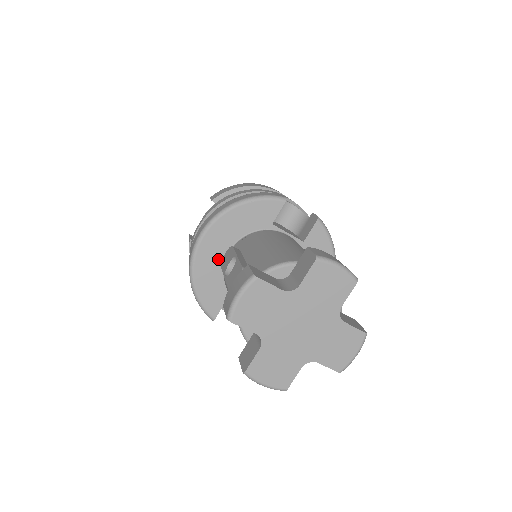
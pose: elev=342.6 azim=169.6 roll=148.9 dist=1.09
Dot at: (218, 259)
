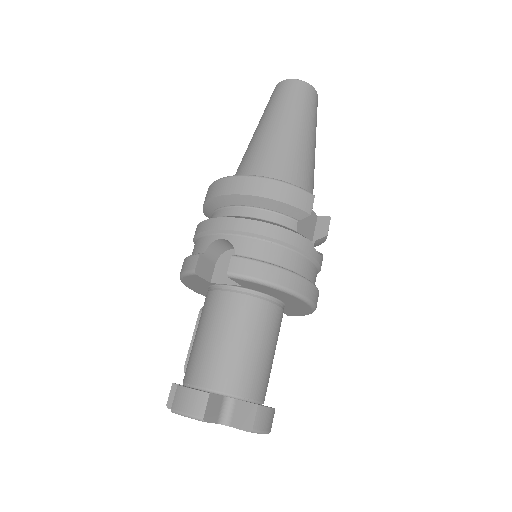
Dot at: occluded
